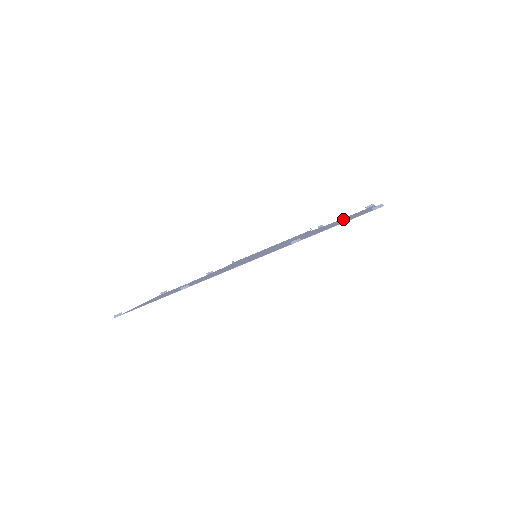
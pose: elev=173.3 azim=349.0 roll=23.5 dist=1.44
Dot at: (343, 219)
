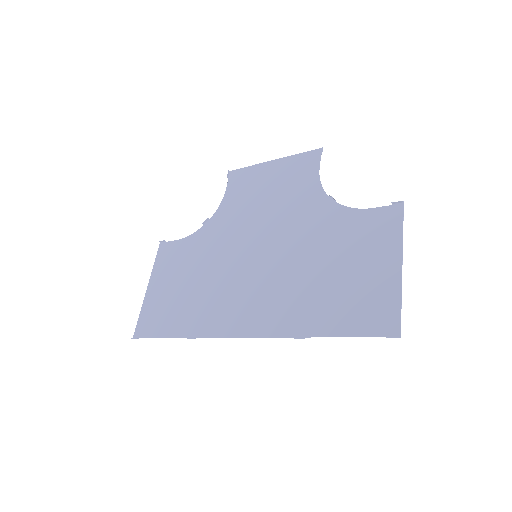
Dot at: (358, 247)
